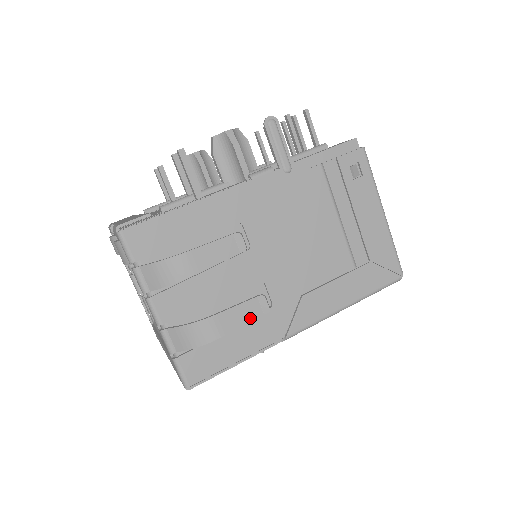
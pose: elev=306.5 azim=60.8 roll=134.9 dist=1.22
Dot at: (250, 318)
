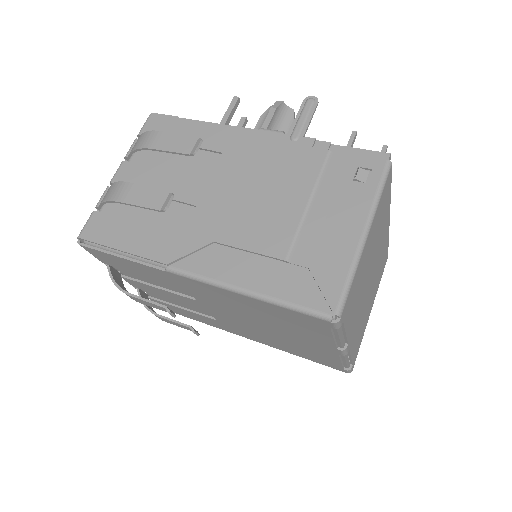
Dot at: (149, 205)
